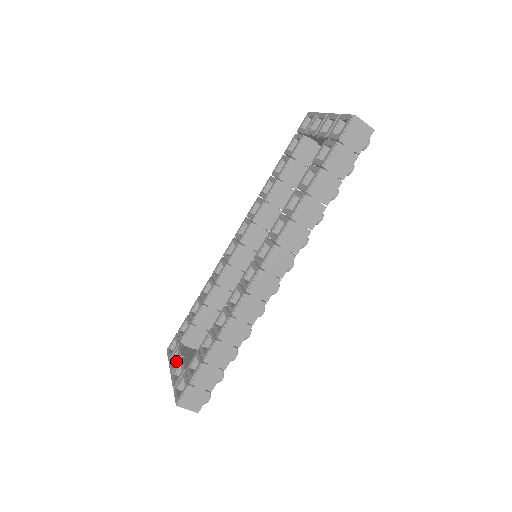
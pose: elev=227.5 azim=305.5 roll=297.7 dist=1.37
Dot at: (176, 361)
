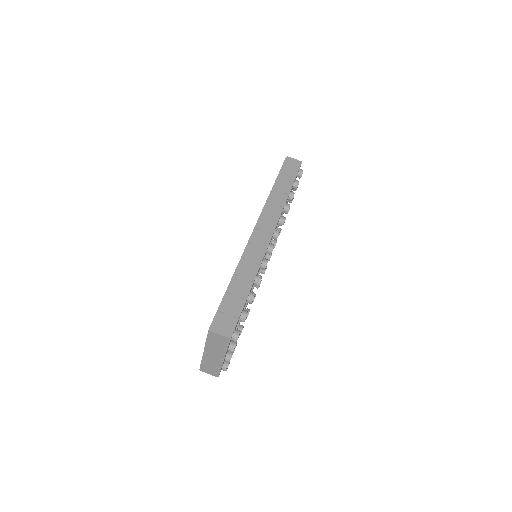
Dot at: occluded
